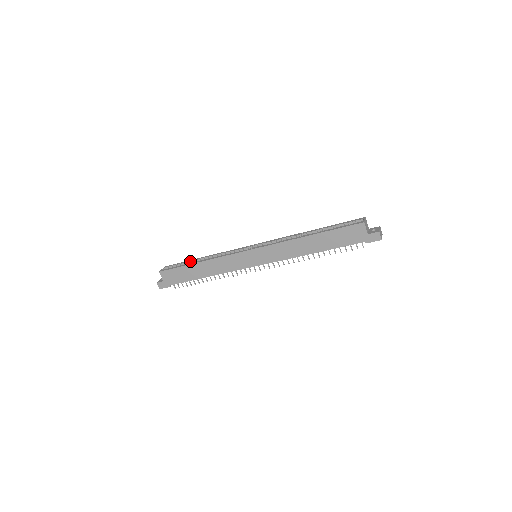
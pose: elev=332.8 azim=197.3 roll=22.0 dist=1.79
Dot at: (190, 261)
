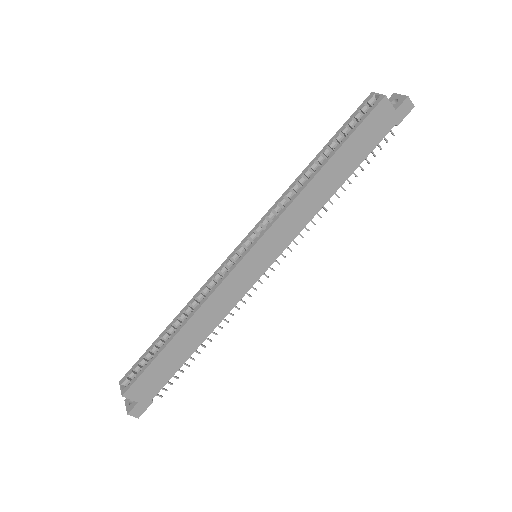
Dot at: (158, 341)
